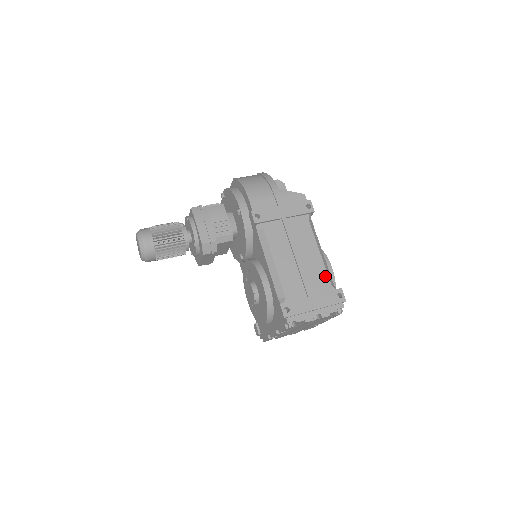
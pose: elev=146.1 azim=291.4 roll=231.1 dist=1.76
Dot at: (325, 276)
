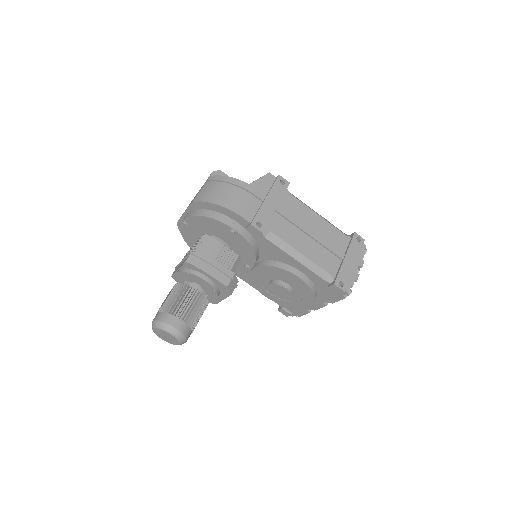
Dot at: (338, 232)
